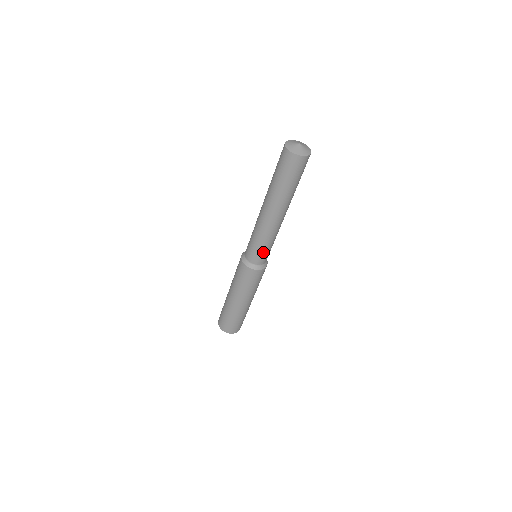
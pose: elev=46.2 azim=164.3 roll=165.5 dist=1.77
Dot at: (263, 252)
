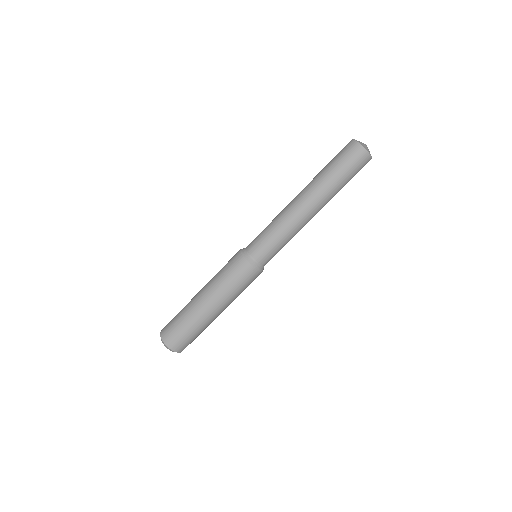
Dot at: (269, 245)
